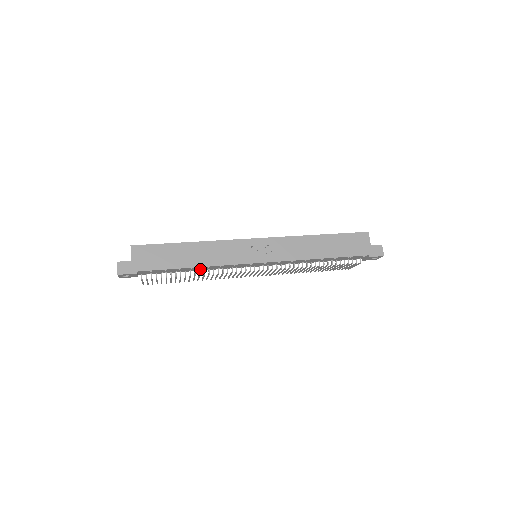
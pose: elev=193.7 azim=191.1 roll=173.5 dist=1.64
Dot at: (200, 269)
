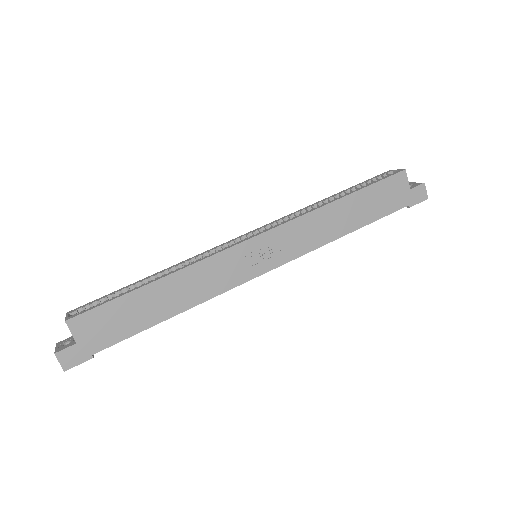
Dot at: occluded
